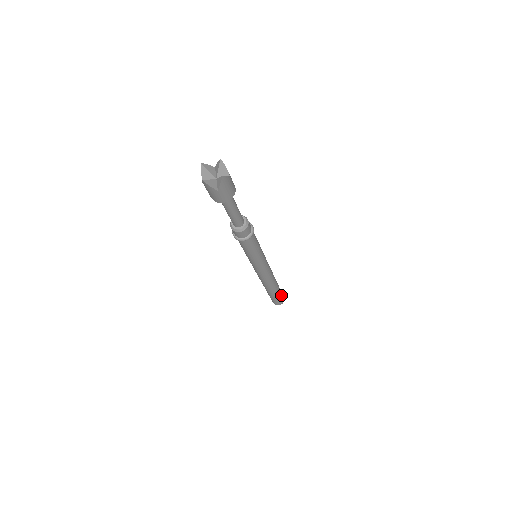
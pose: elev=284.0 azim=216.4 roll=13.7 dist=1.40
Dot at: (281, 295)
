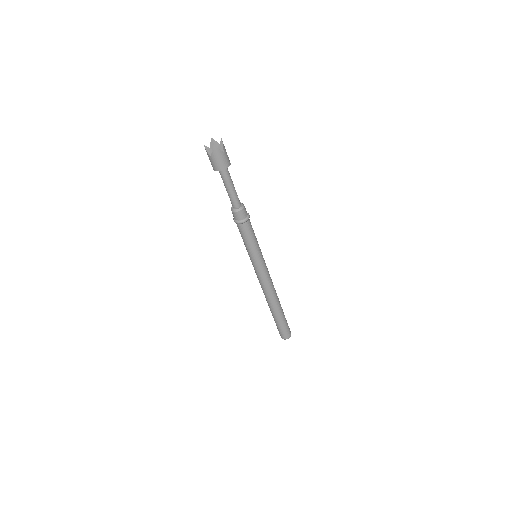
Dot at: (285, 326)
